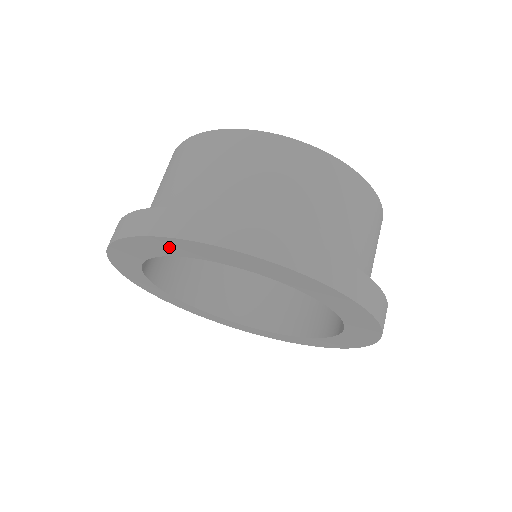
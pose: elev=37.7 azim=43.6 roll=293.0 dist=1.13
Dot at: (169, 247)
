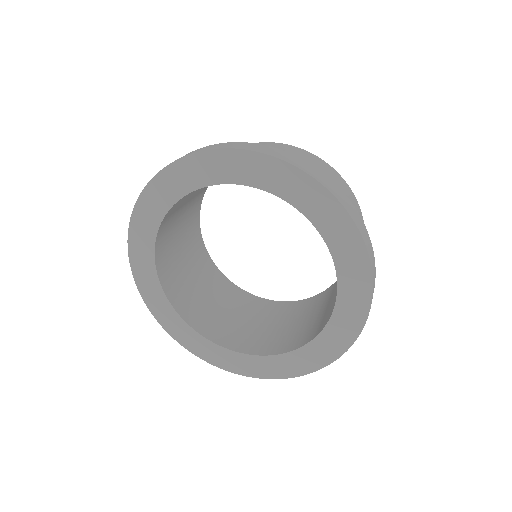
Dot at: (241, 168)
